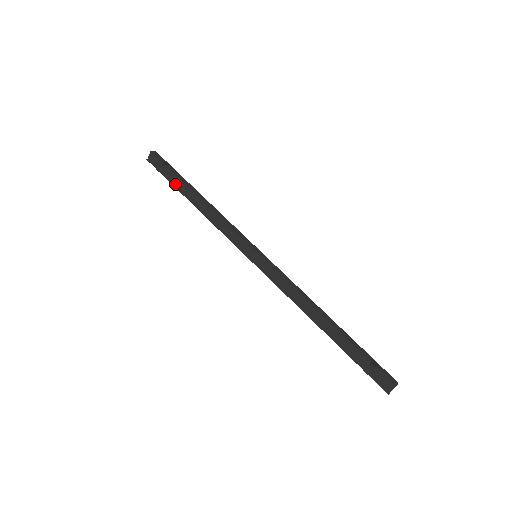
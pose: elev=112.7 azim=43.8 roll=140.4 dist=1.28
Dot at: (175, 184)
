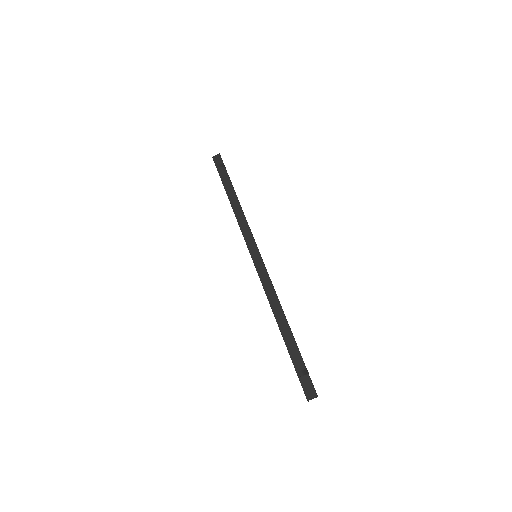
Dot at: (224, 181)
